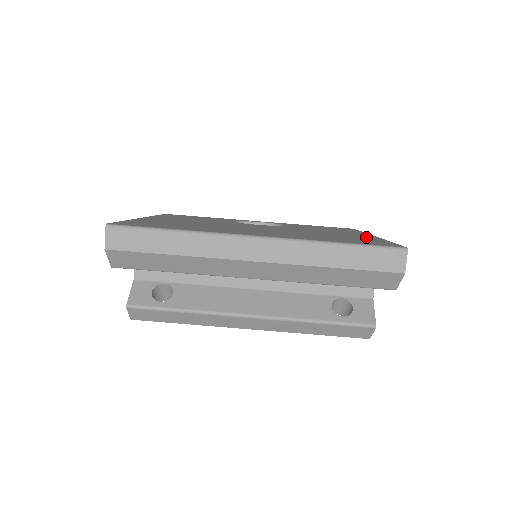
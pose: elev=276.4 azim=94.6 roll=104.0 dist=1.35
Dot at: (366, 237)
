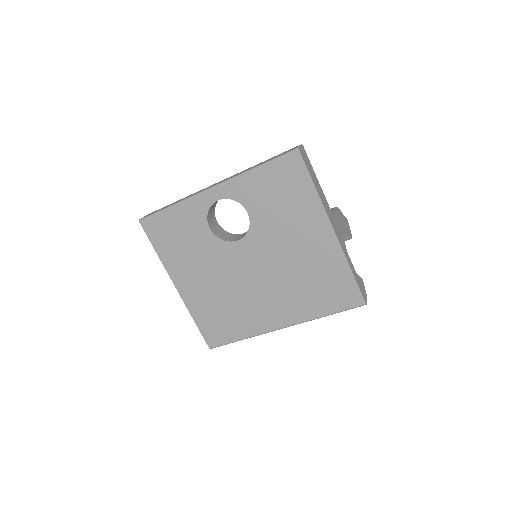
Dot at: (331, 256)
